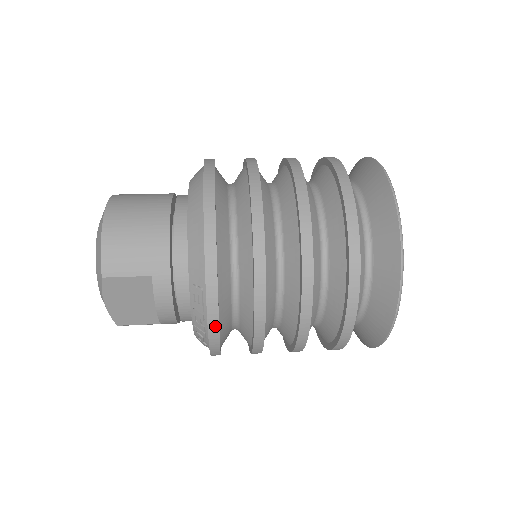
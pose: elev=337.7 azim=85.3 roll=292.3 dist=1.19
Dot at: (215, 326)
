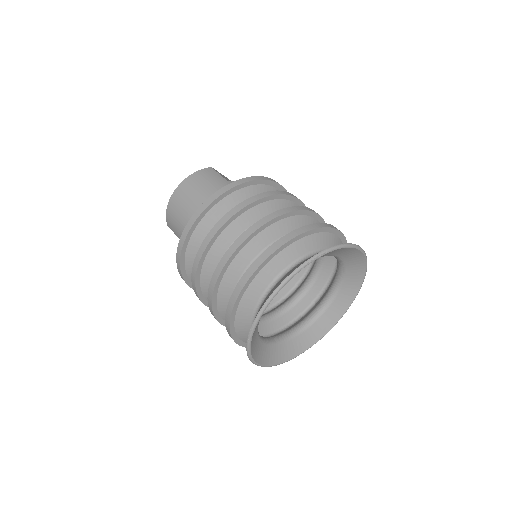
Dot at: occluded
